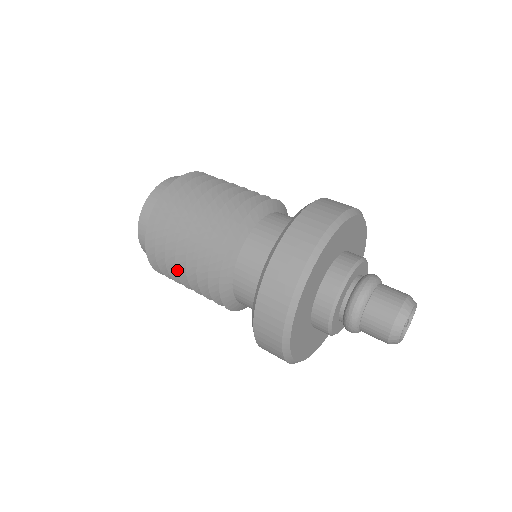
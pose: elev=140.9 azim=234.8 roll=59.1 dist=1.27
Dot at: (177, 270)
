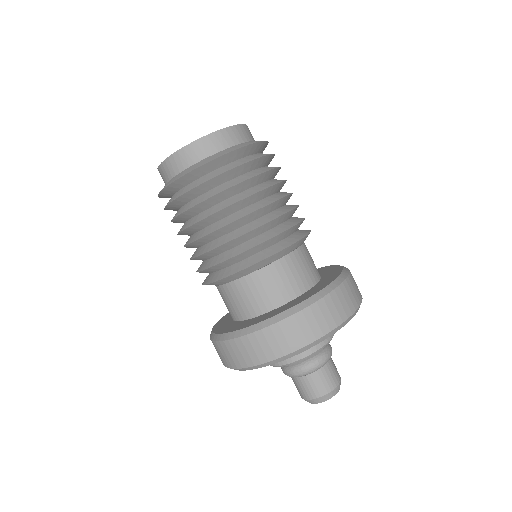
Dot at: occluded
